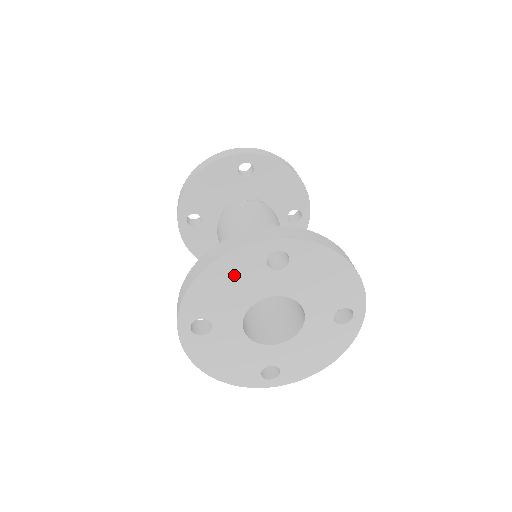
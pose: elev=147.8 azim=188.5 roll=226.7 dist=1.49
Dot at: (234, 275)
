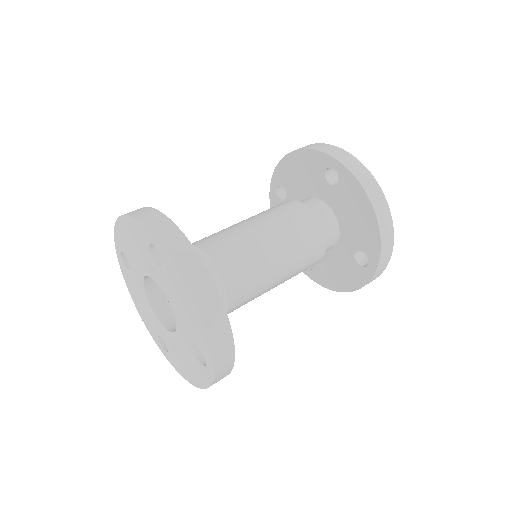
Dot at: (135, 238)
